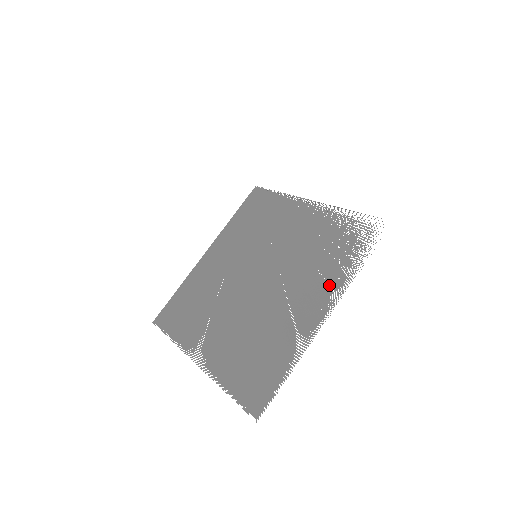
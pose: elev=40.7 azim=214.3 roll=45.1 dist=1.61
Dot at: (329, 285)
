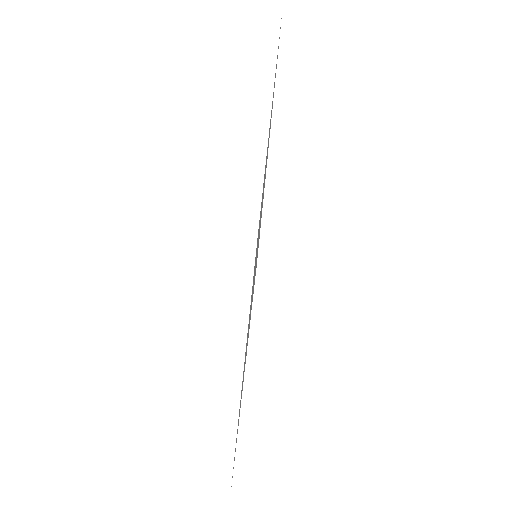
Dot at: occluded
